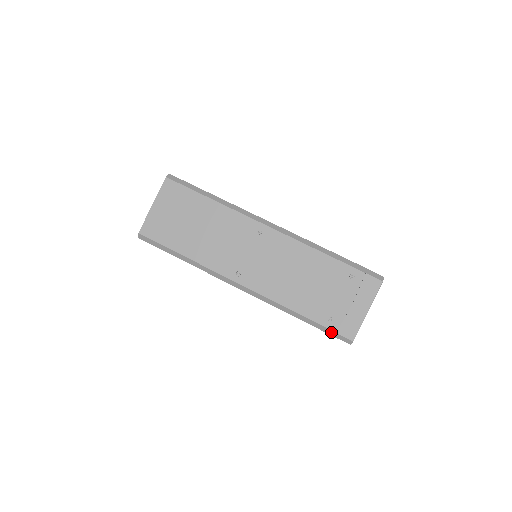
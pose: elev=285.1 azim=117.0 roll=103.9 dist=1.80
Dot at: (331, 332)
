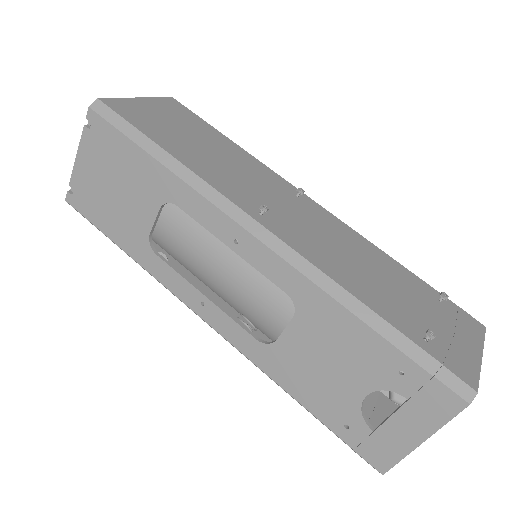
Dot at: (431, 362)
